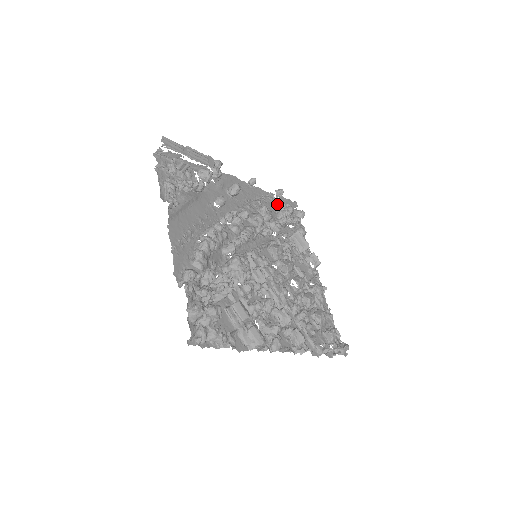
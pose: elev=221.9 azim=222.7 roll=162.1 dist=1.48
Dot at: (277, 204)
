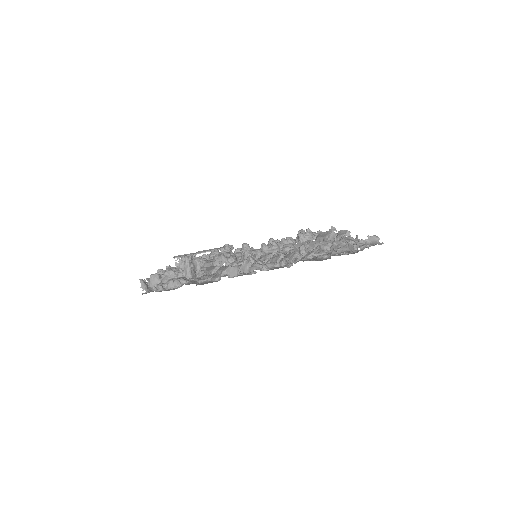
Dot at: occluded
